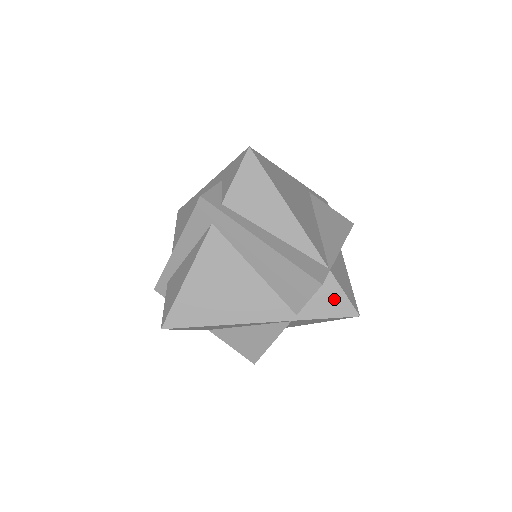
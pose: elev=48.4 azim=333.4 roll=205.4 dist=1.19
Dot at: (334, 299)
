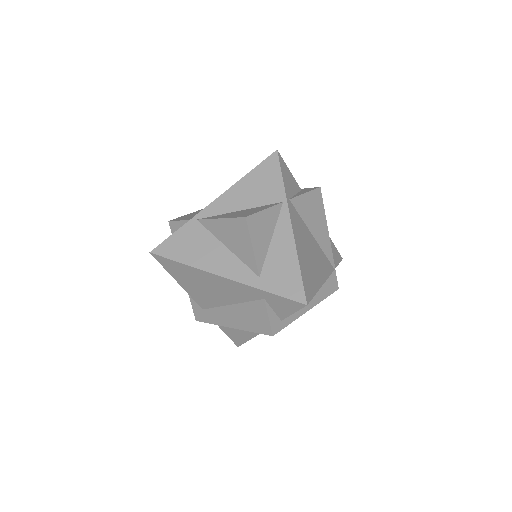
Dot at: occluded
